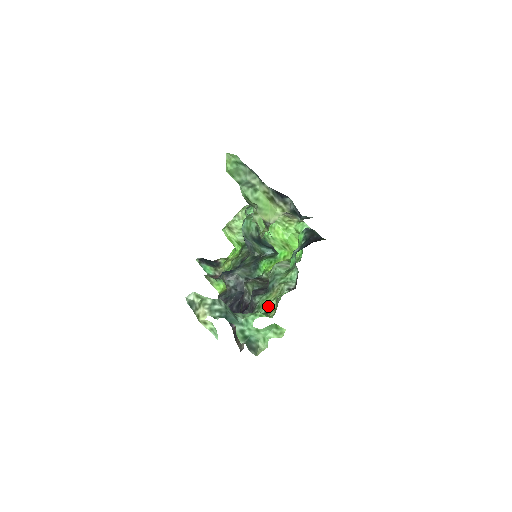
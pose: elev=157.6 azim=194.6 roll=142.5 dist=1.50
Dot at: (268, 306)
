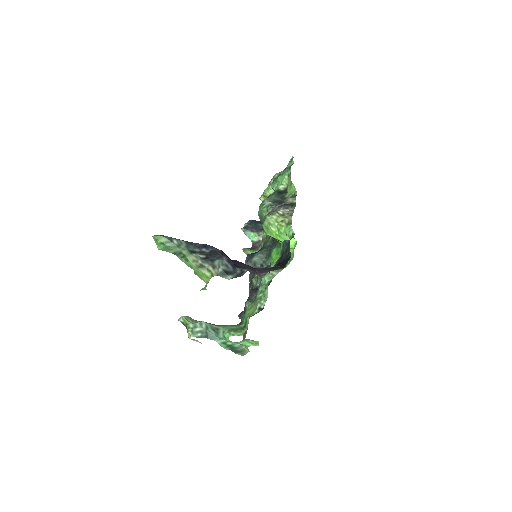
Dot at: (246, 320)
